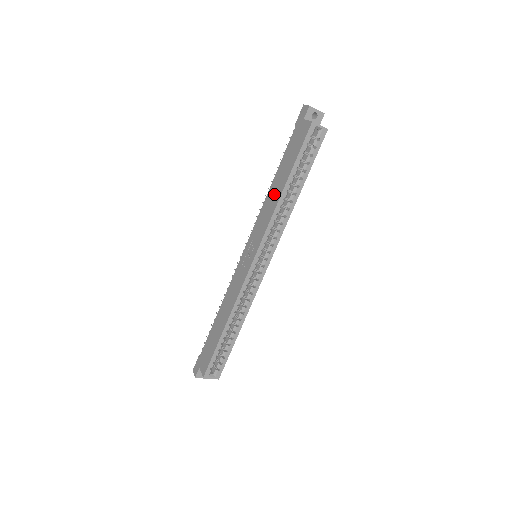
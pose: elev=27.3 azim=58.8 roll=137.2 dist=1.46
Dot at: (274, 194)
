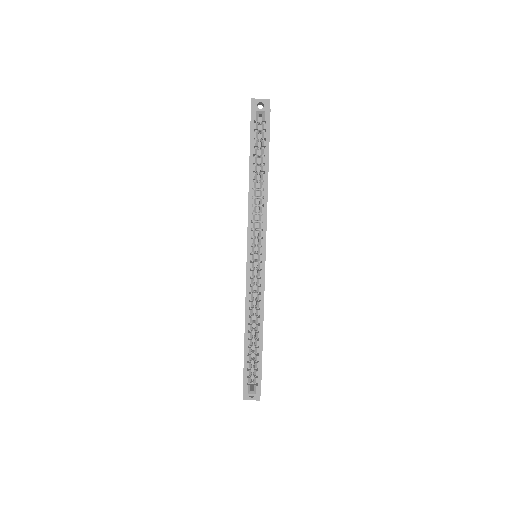
Dot at: occluded
